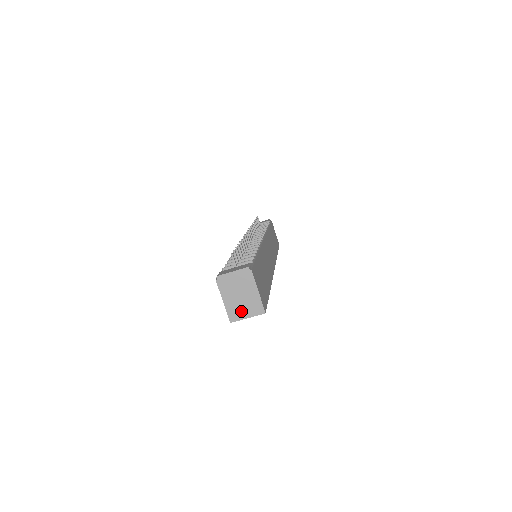
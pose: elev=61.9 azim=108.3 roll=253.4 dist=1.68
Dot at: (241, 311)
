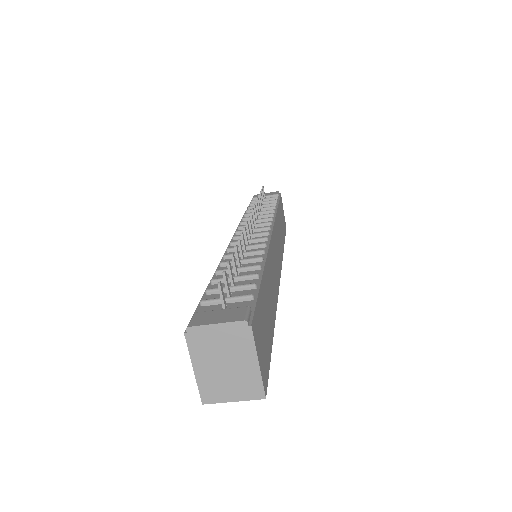
Dot at: (223, 389)
